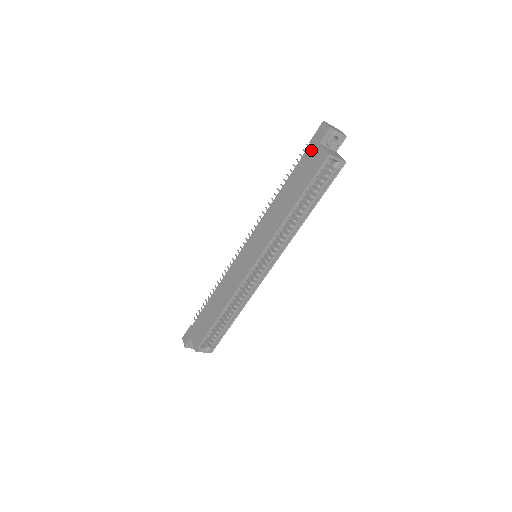
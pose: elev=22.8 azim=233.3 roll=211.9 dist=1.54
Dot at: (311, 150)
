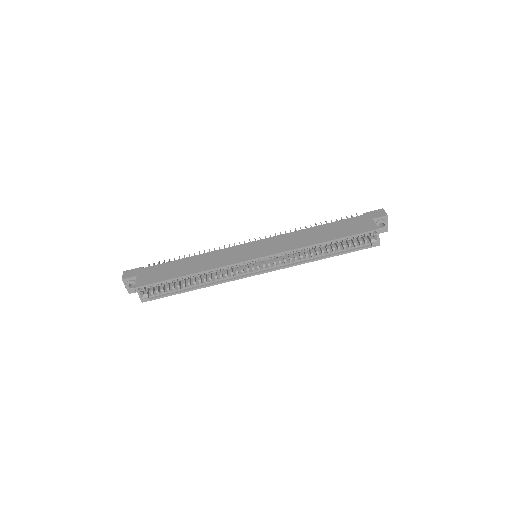
Dot at: (362, 218)
